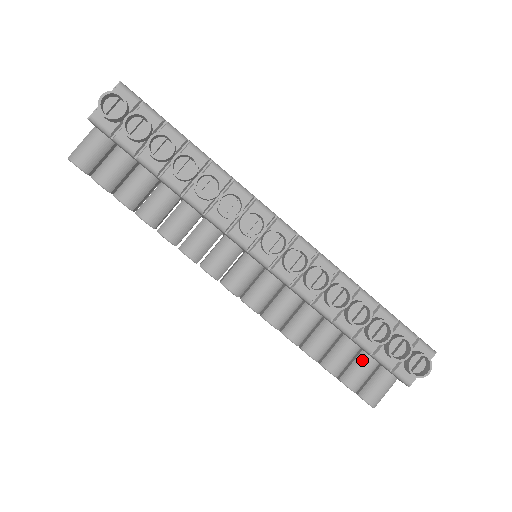
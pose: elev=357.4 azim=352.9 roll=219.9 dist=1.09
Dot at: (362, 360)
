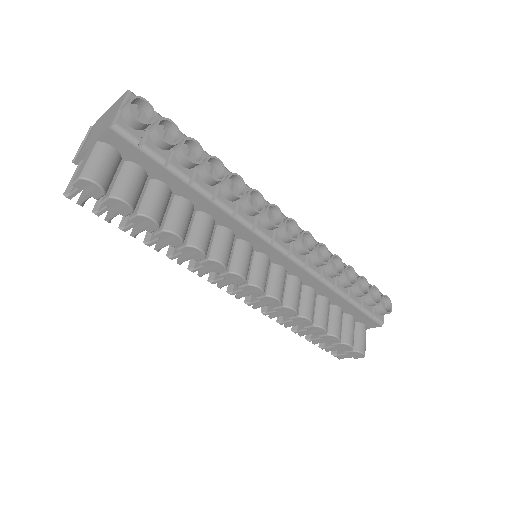
Dot at: (348, 320)
